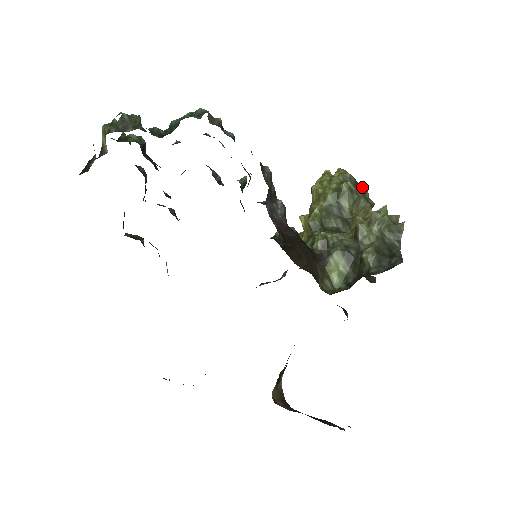
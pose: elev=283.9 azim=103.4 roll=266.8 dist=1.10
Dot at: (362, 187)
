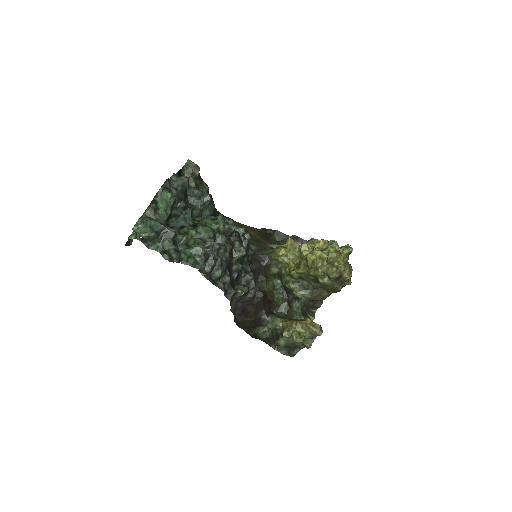
Dot at: (344, 278)
